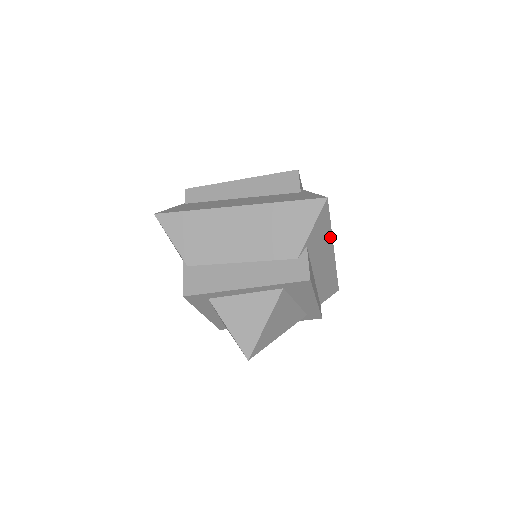
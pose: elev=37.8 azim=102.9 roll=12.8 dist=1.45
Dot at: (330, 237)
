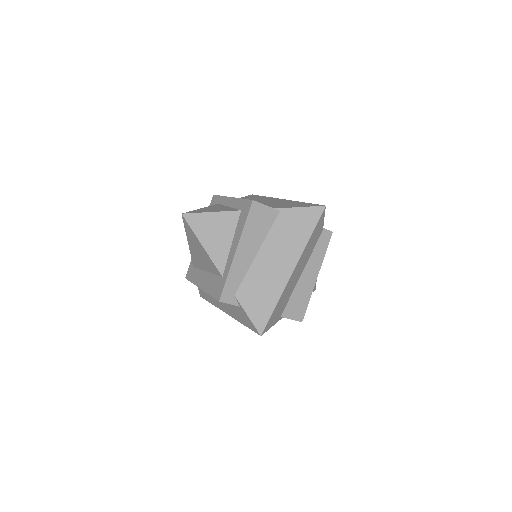
Dot at: (283, 292)
